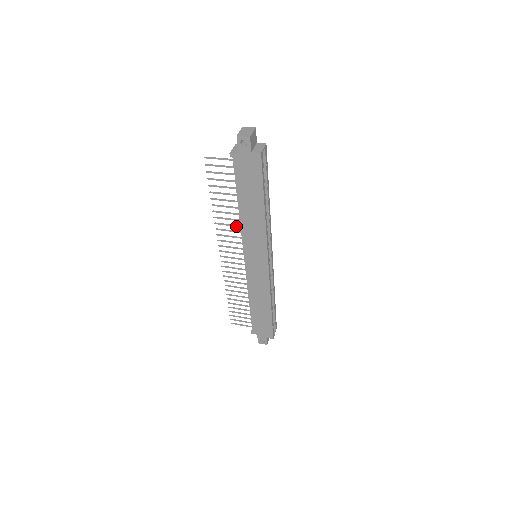
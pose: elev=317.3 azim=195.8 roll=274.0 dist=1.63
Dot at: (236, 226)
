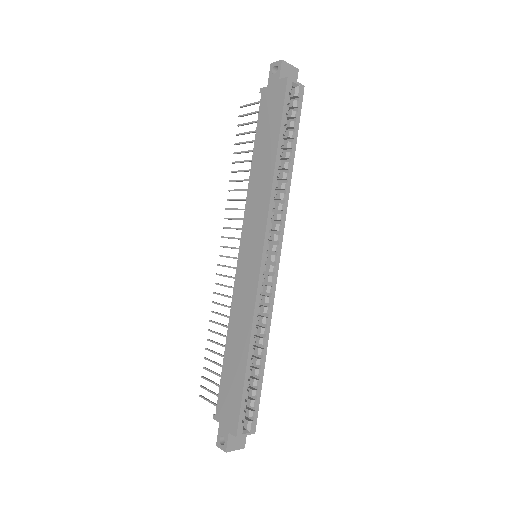
Dot at: (245, 200)
